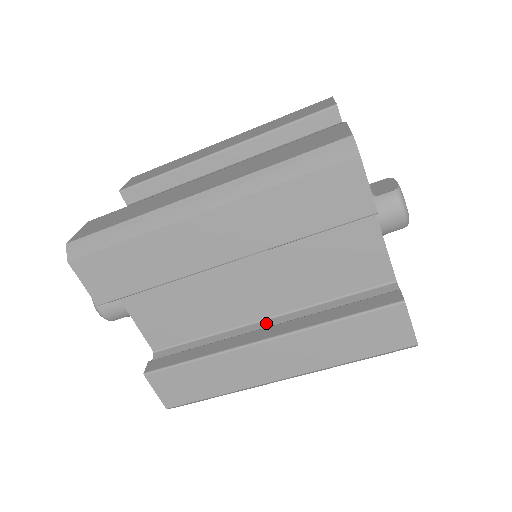
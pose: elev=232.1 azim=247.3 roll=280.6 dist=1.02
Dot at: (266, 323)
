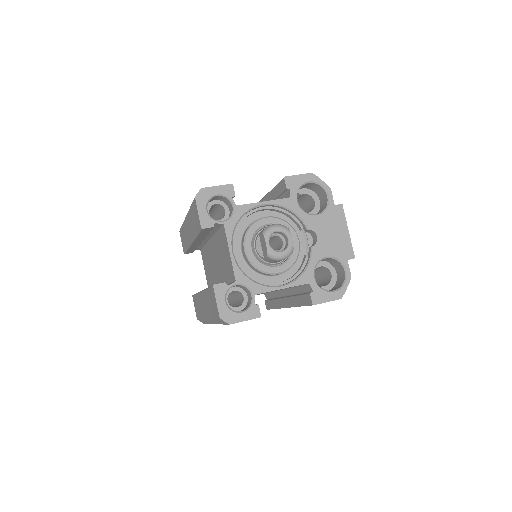
Dot at: (284, 292)
